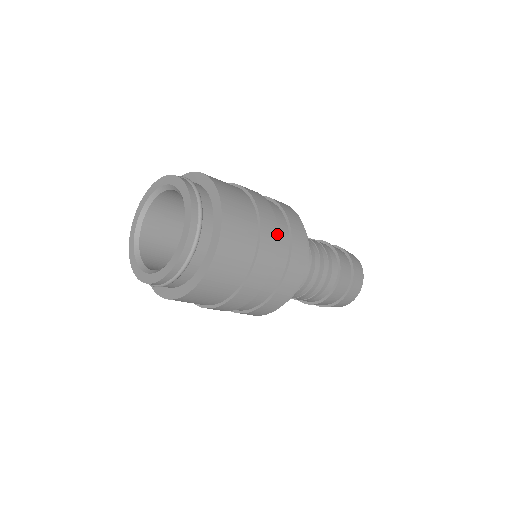
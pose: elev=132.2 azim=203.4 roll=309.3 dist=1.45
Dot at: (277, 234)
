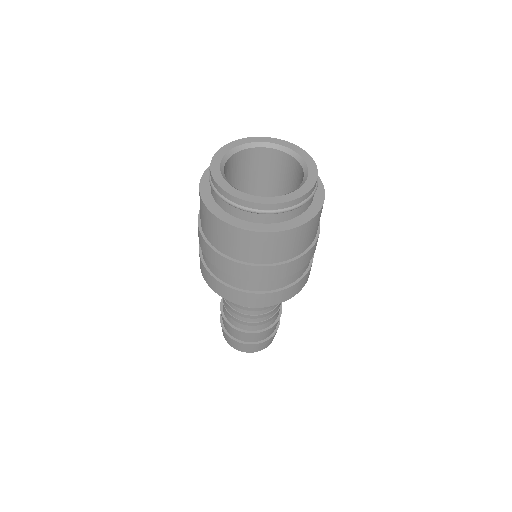
Dot at: occluded
